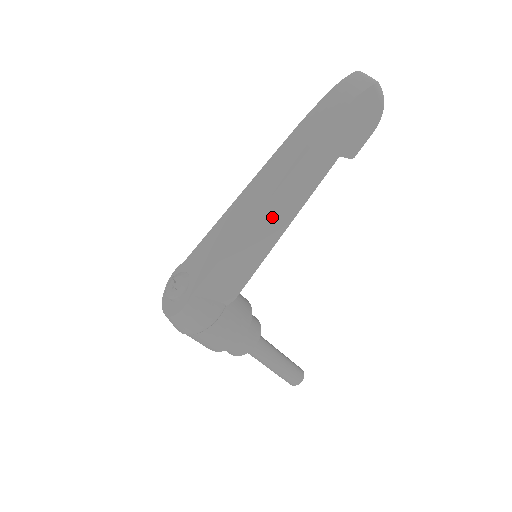
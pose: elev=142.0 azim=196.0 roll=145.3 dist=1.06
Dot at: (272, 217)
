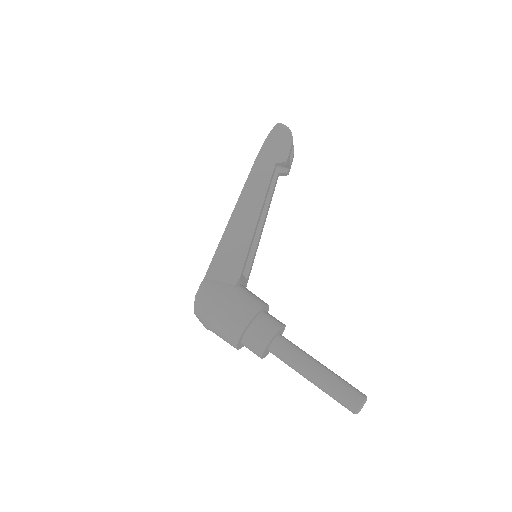
Dot at: (245, 209)
